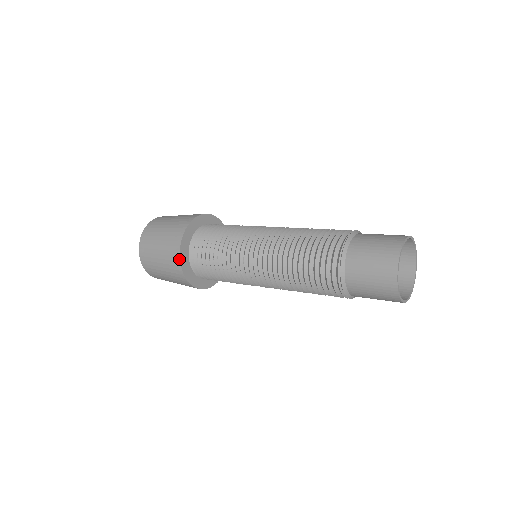
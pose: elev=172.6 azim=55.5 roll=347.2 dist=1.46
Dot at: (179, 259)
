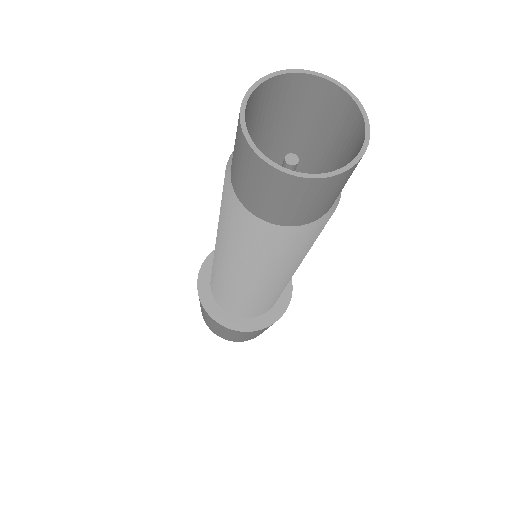
Dot at: (208, 315)
